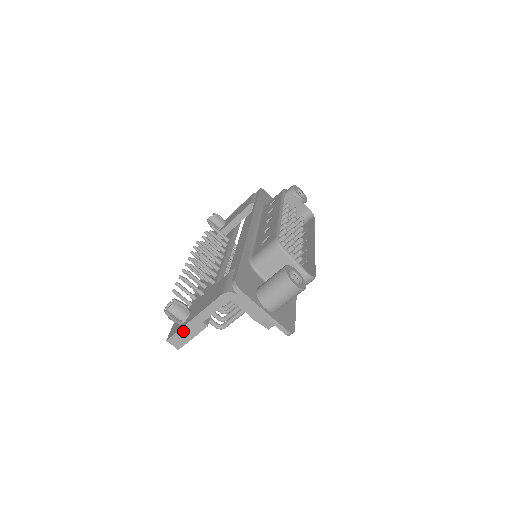
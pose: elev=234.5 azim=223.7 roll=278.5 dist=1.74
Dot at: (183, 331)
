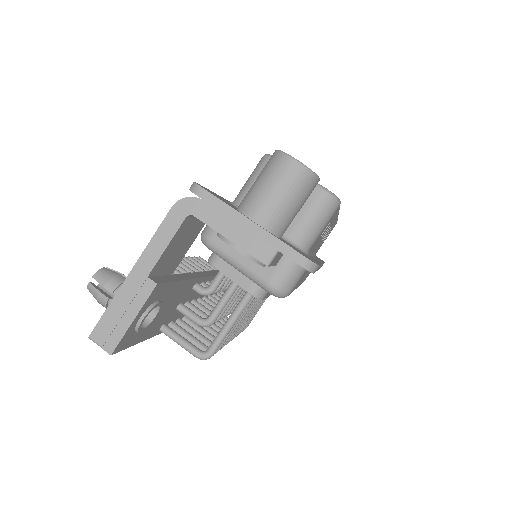
Dot at: (115, 306)
